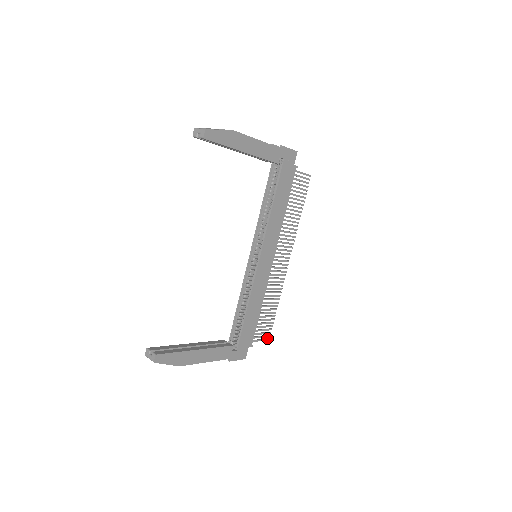
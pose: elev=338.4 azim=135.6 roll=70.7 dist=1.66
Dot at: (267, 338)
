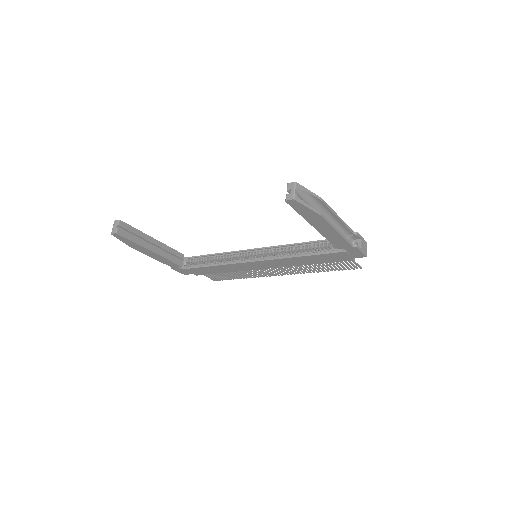
Dot at: (215, 279)
